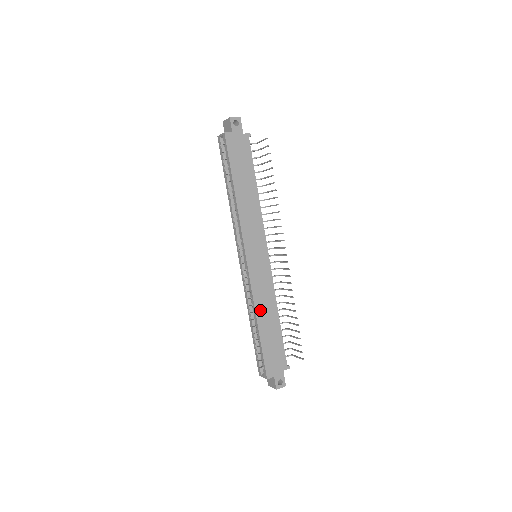
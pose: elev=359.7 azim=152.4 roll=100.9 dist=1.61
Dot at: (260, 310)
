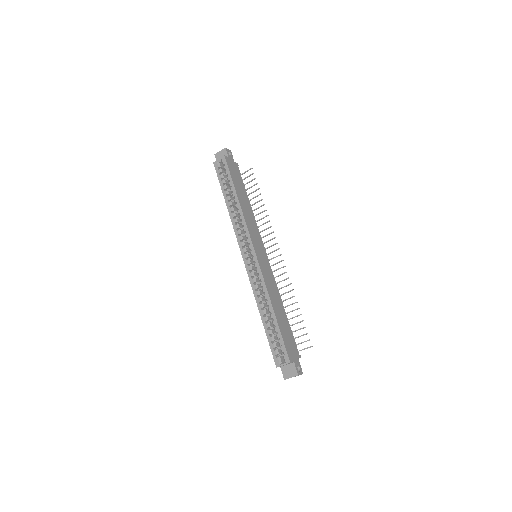
Dot at: (272, 297)
